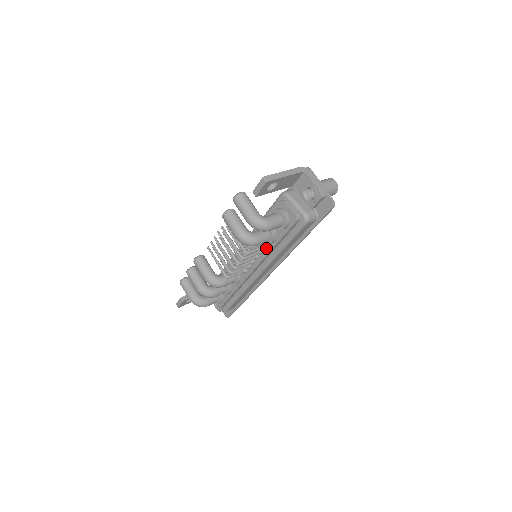
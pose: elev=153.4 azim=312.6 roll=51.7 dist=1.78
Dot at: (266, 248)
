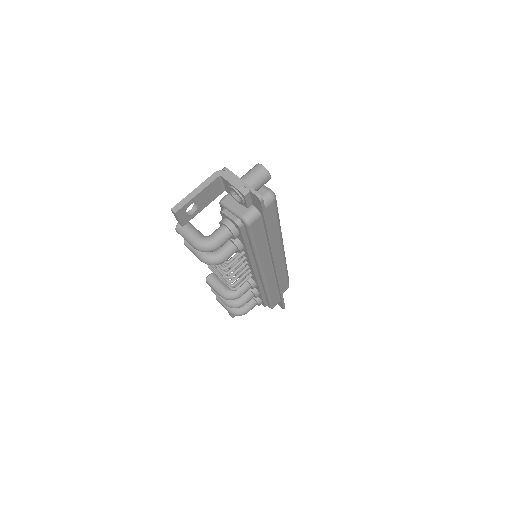
Dot at: (245, 254)
